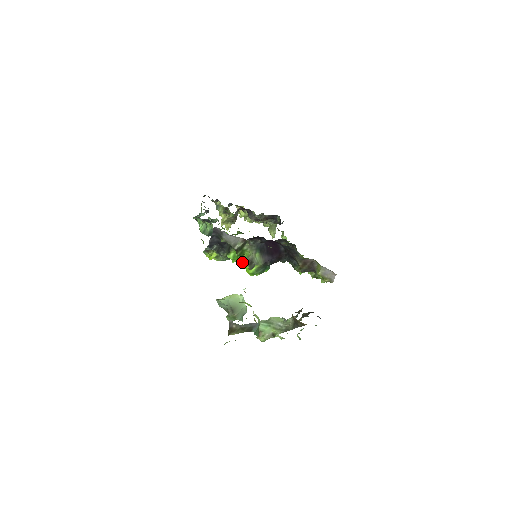
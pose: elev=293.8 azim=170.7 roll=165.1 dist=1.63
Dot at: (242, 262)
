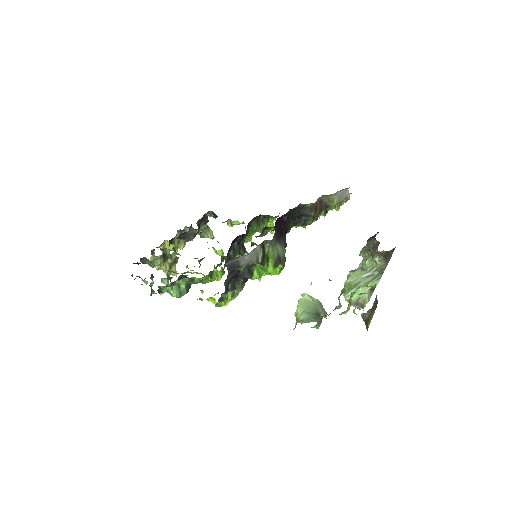
Dot at: (272, 268)
